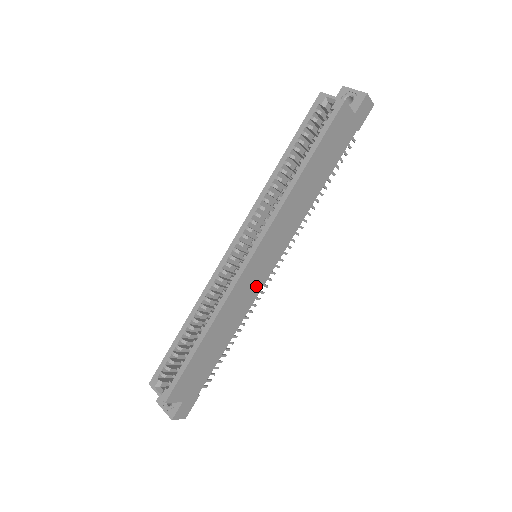
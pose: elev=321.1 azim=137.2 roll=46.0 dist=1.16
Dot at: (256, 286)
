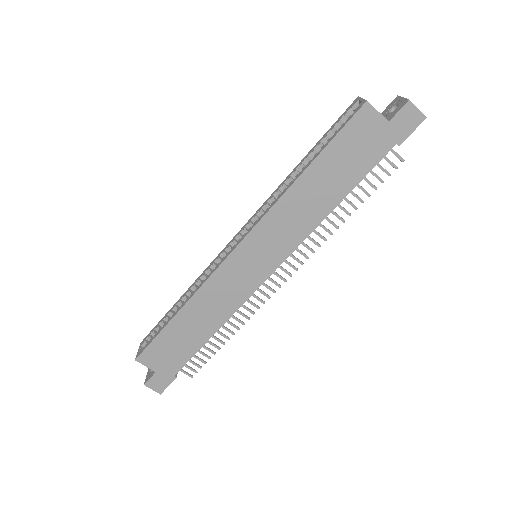
Dot at: (245, 286)
